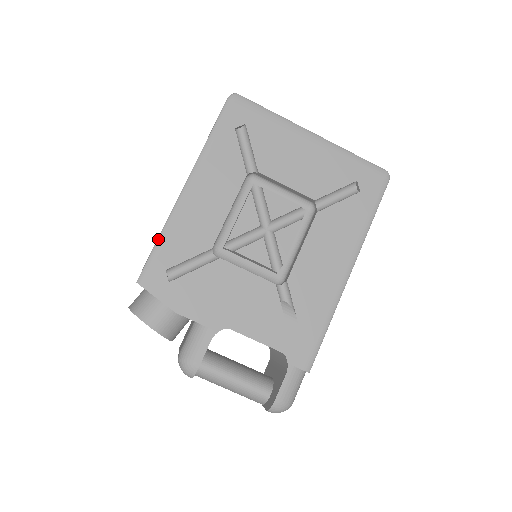
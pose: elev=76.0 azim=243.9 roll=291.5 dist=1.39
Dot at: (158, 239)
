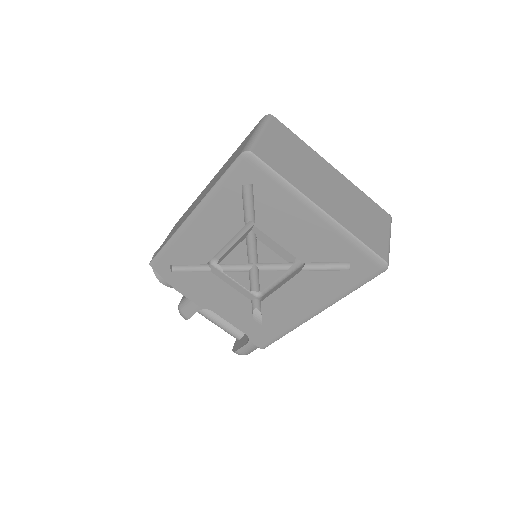
Dot at: (165, 245)
